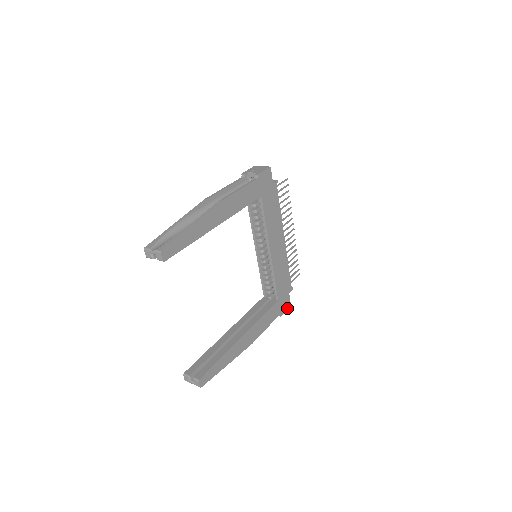
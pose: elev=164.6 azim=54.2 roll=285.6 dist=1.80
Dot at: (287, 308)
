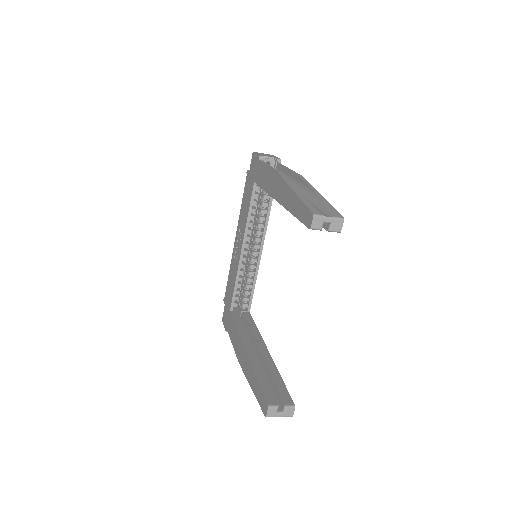
Dot at: occluded
